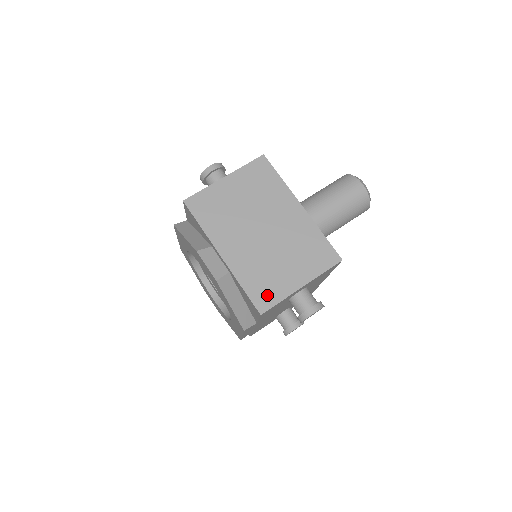
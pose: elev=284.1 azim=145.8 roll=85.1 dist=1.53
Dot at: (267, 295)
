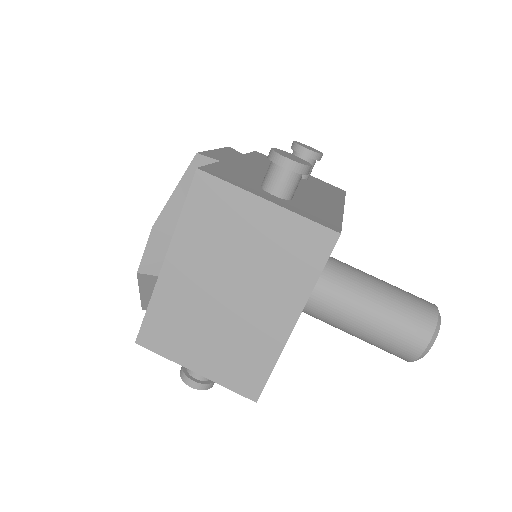
Dot at: (159, 339)
